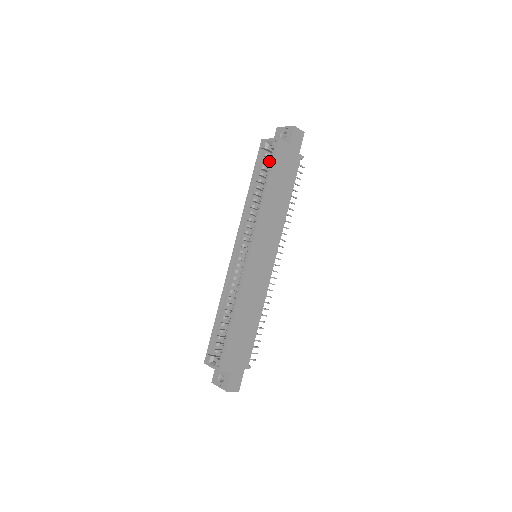
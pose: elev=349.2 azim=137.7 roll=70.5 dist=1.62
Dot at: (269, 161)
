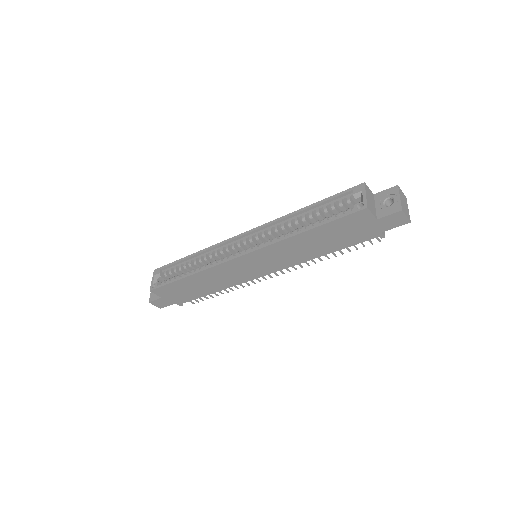
Dot at: (340, 212)
